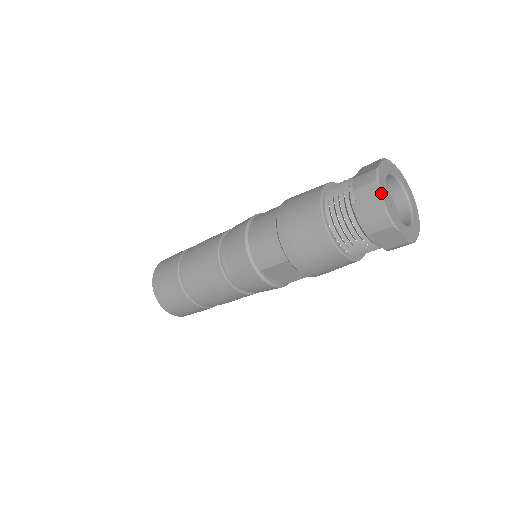
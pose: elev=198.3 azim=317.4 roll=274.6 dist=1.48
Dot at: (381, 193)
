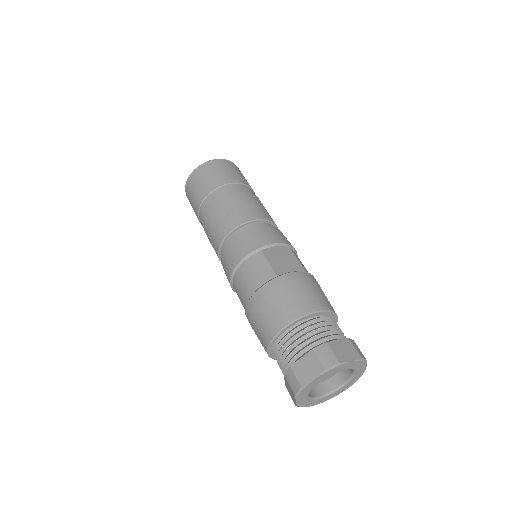
Dot at: (296, 401)
